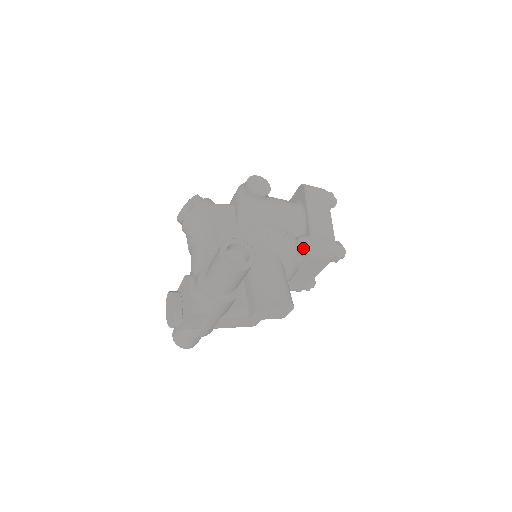
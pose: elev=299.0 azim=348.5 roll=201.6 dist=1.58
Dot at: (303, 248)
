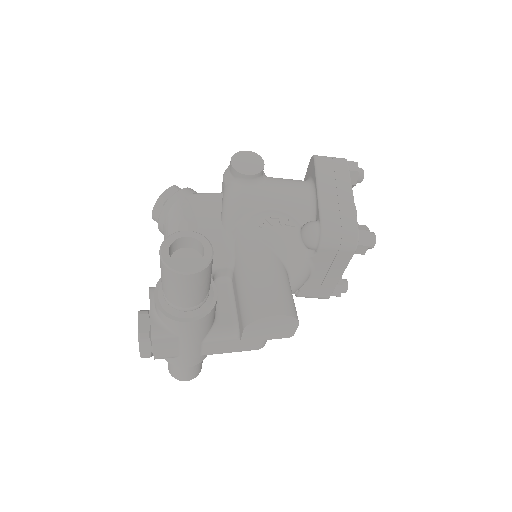
Dot at: (310, 238)
